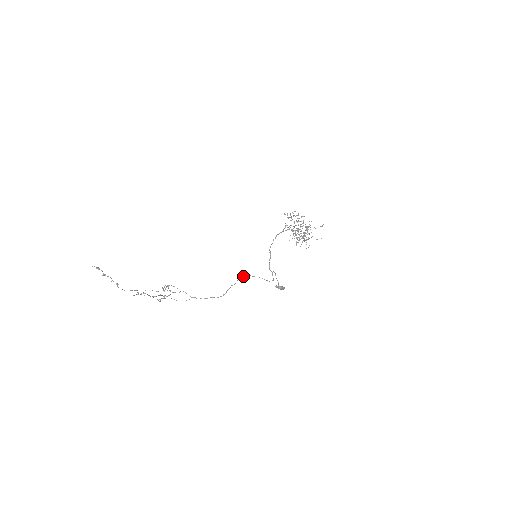
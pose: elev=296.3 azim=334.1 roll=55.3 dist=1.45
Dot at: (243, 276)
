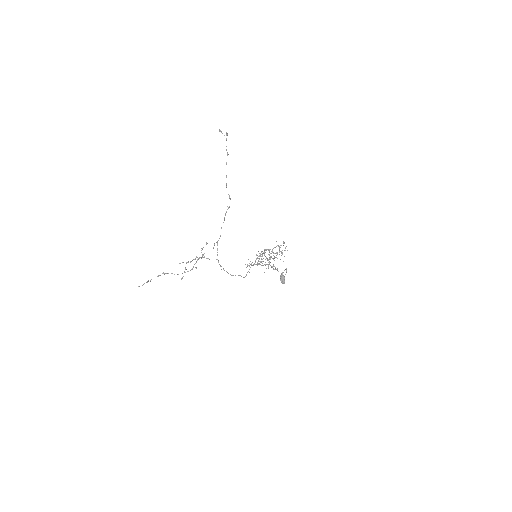
Dot at: (264, 249)
